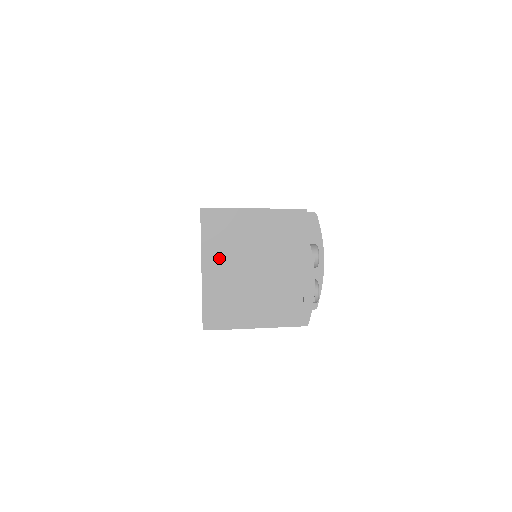
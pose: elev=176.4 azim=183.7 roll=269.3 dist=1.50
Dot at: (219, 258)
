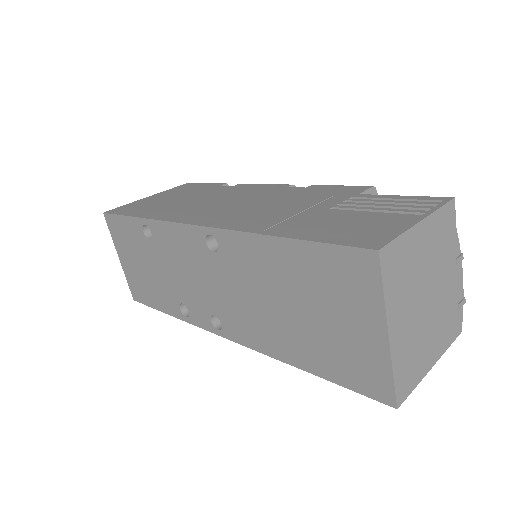
Dot at: (401, 308)
